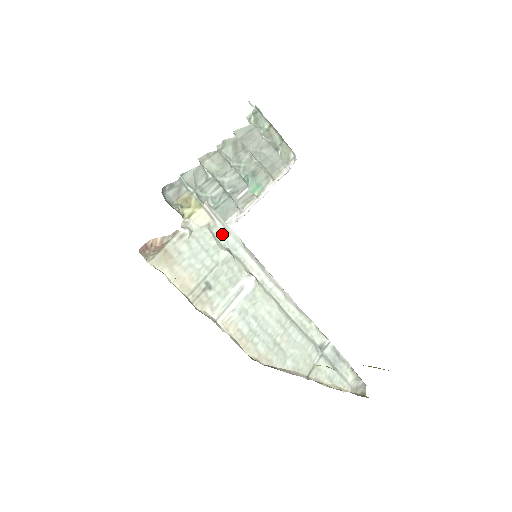
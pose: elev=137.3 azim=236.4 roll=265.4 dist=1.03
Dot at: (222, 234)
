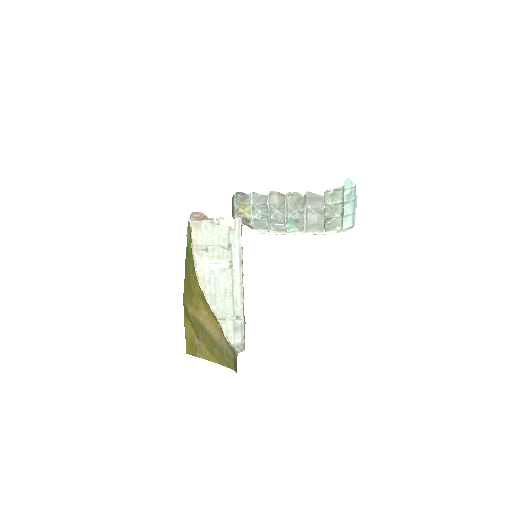
Dot at: (234, 236)
